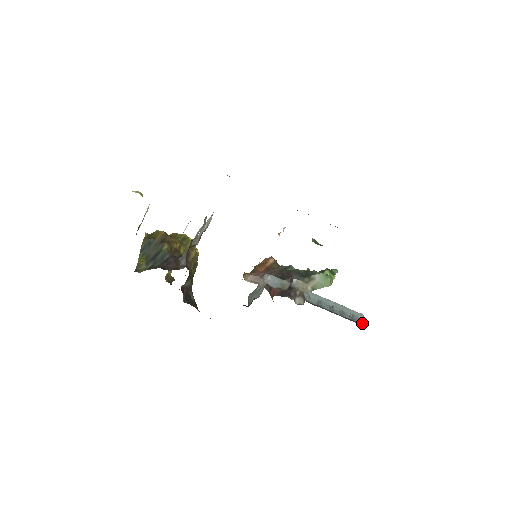
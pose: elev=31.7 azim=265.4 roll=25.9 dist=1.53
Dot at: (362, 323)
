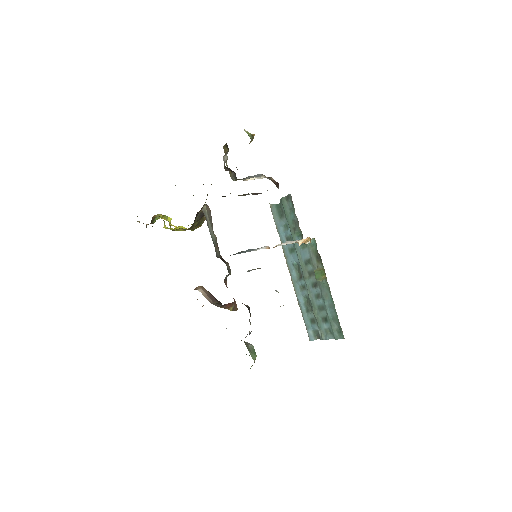
Dot at: occluded
